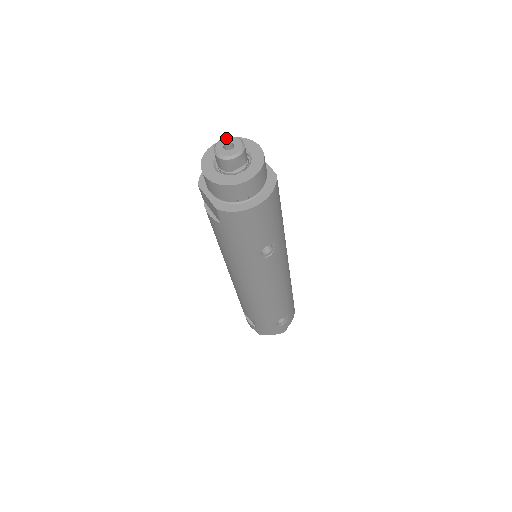
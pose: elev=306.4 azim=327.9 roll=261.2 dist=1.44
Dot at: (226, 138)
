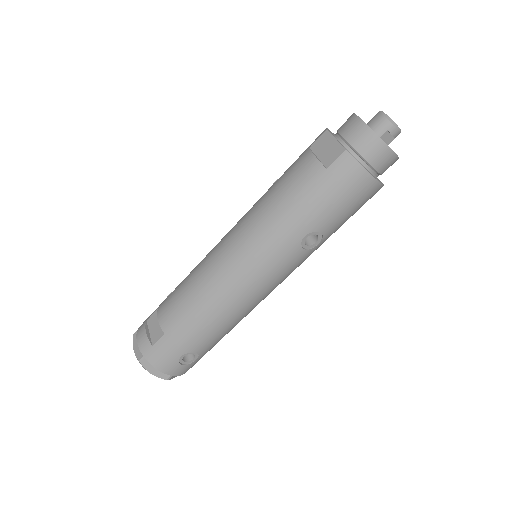
Dot at: occluded
